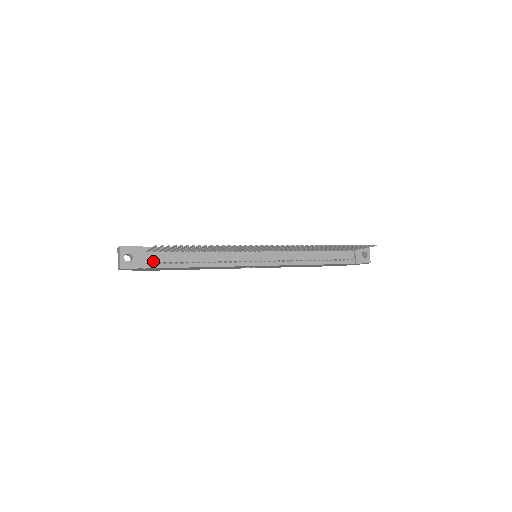
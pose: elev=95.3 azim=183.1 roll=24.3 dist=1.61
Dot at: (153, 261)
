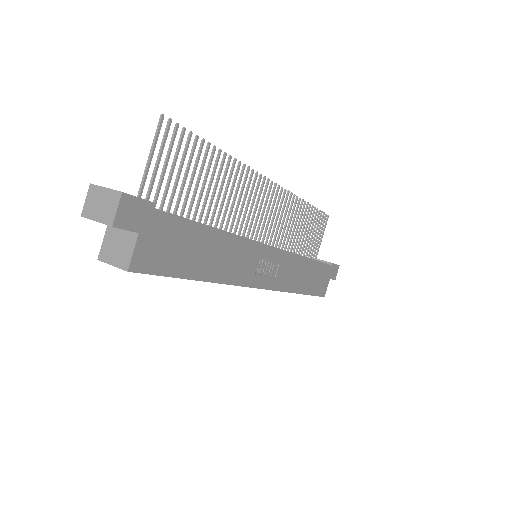
Dot at: occluded
